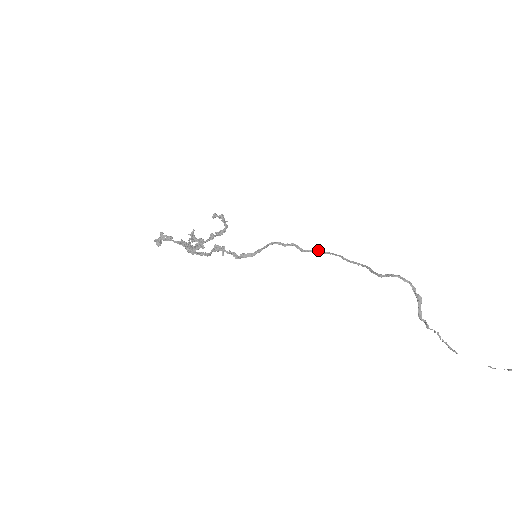
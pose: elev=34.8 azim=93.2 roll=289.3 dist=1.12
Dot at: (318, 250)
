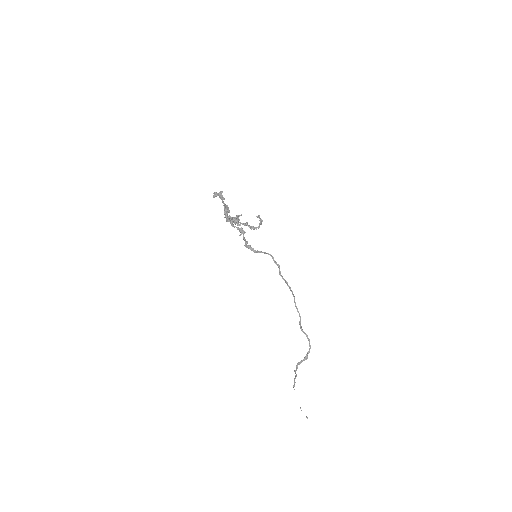
Dot at: occluded
